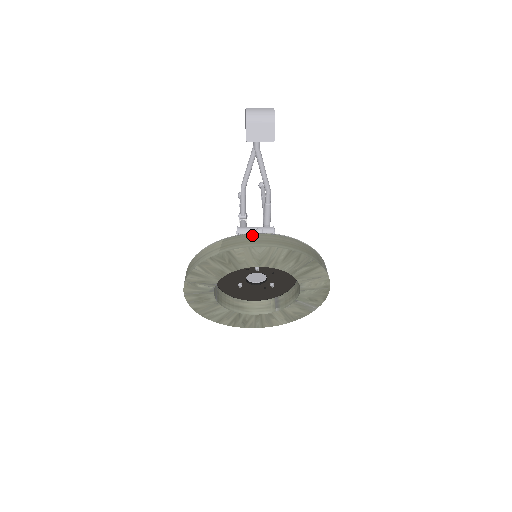
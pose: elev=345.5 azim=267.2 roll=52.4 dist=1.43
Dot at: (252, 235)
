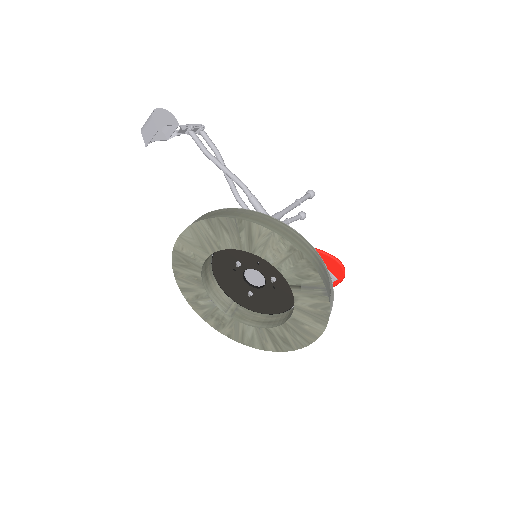
Dot at: occluded
